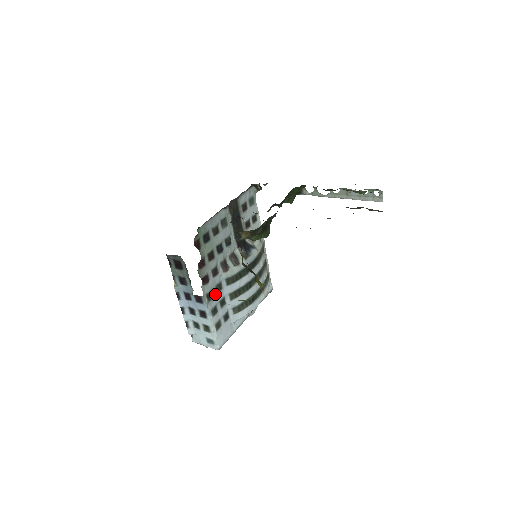
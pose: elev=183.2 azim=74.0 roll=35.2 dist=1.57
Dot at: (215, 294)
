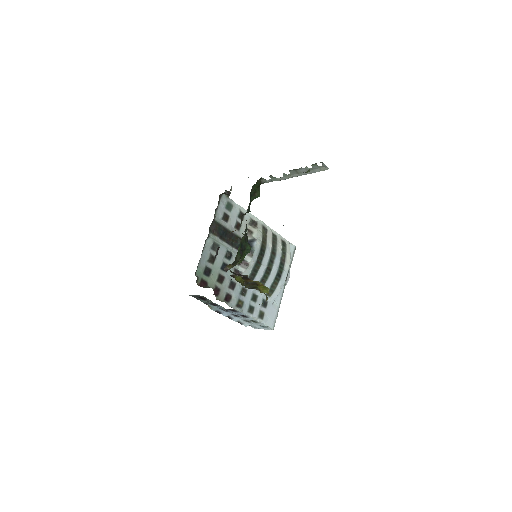
Dot at: (243, 299)
